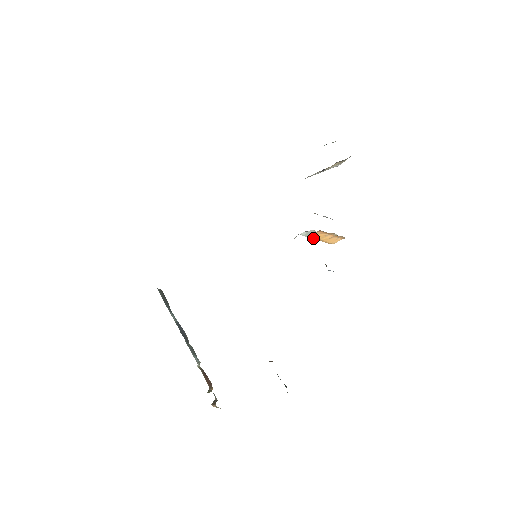
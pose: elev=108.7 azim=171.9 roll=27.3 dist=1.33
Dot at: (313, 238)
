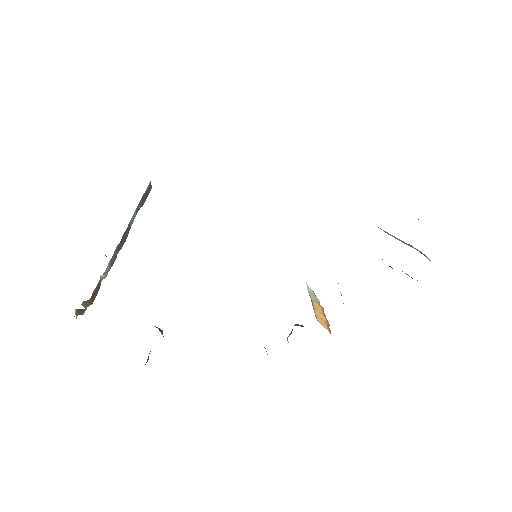
Dot at: occluded
